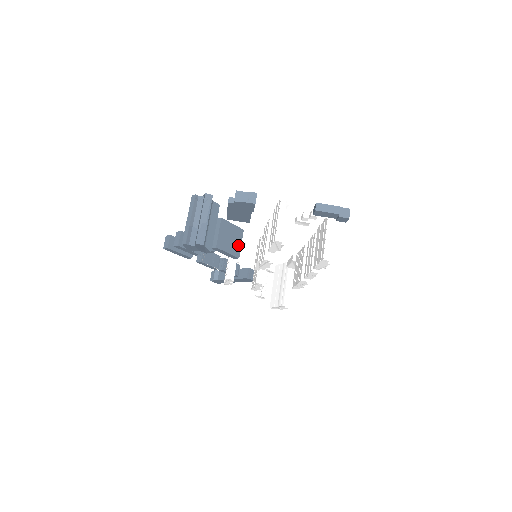
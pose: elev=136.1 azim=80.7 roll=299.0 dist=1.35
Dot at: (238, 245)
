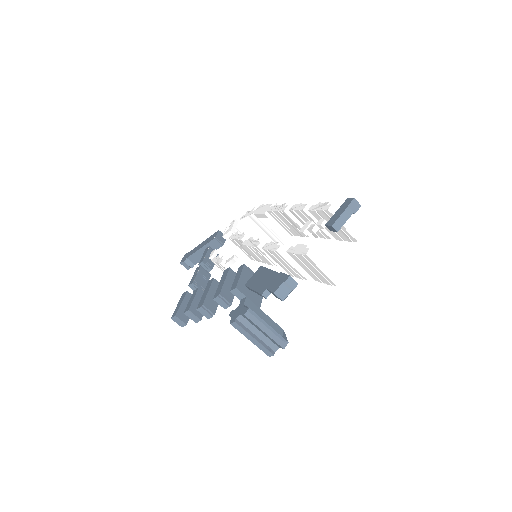
Dot at: occluded
